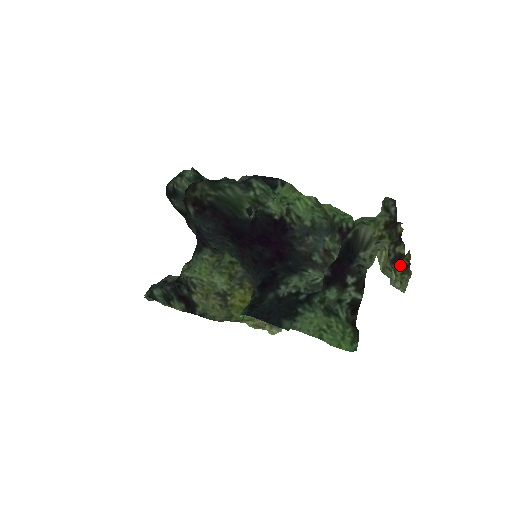
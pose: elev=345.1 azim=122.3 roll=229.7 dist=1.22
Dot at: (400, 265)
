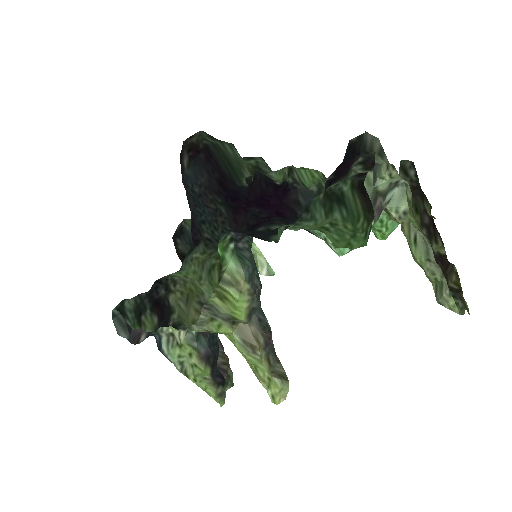
Dot at: occluded
